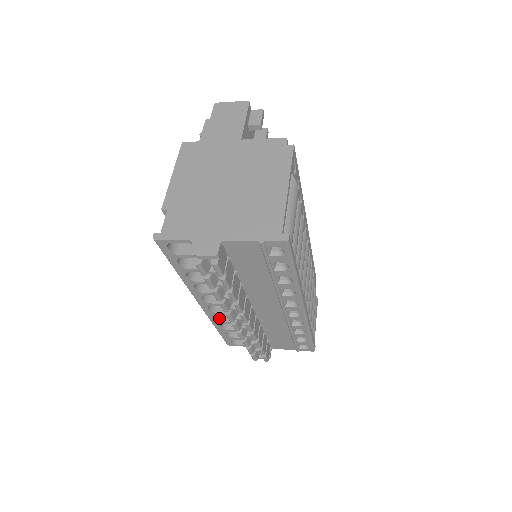
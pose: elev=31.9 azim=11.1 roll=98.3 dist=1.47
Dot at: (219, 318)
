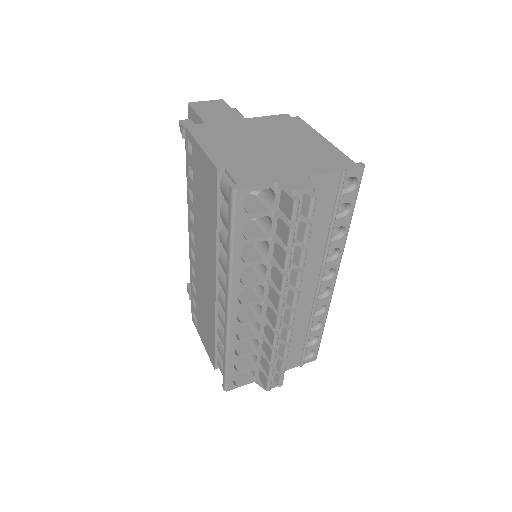
Dot at: (237, 337)
